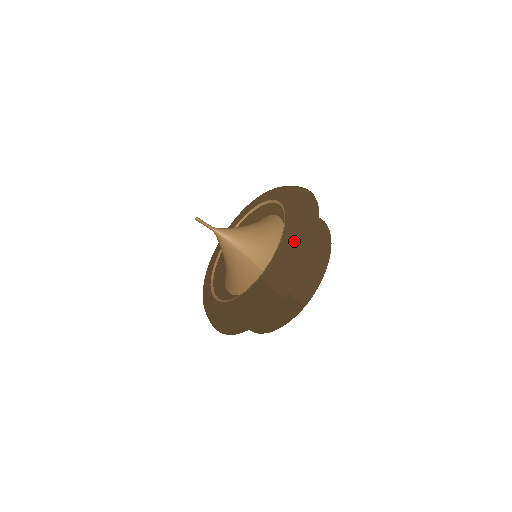
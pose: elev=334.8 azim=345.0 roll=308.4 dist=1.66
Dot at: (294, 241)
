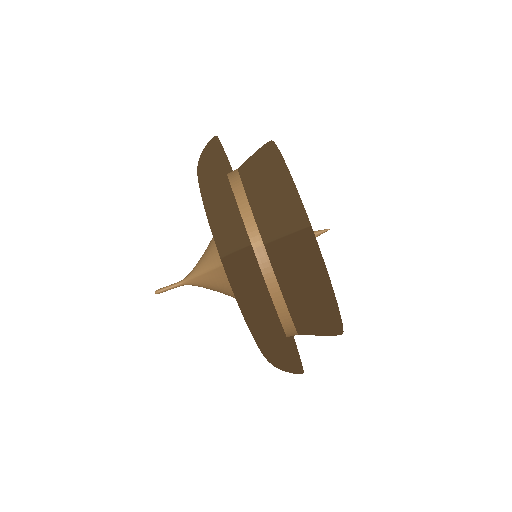
Dot at: (203, 186)
